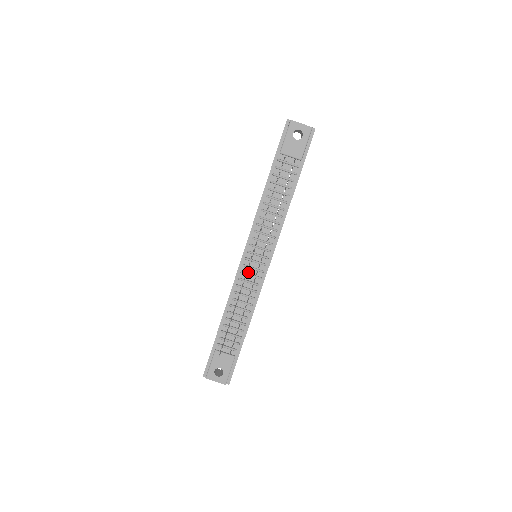
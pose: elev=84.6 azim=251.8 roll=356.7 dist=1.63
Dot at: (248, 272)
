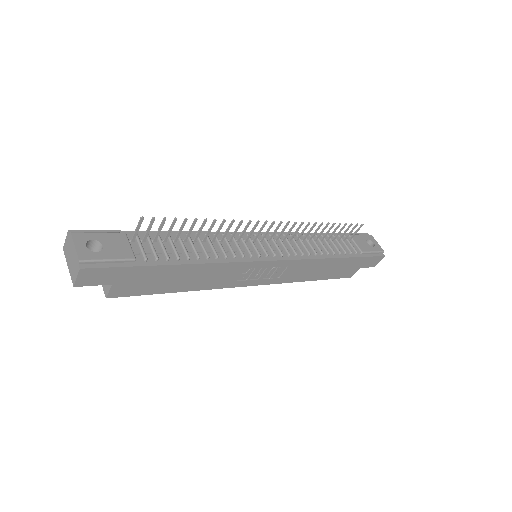
Dot at: (245, 242)
